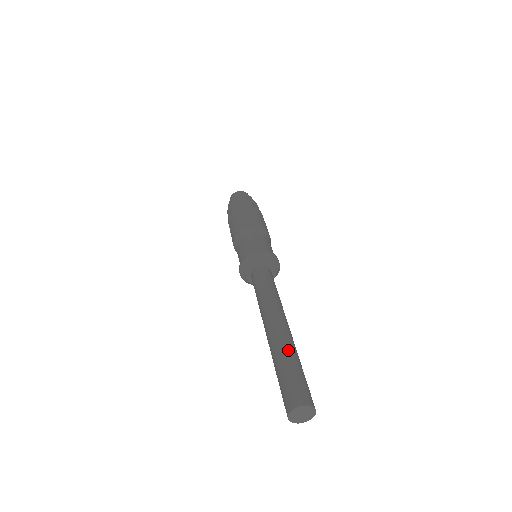
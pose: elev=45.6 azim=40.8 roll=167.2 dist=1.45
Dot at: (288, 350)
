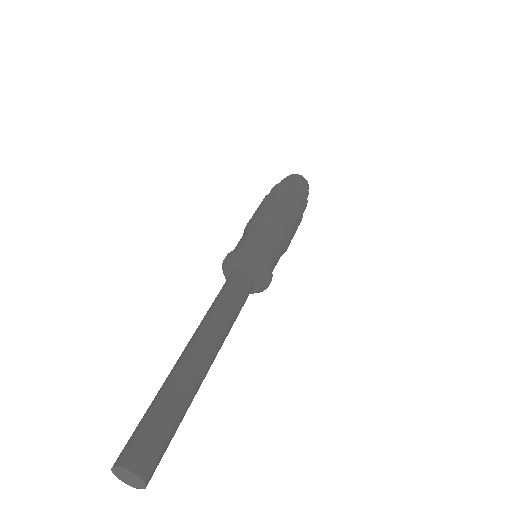
Dot at: (179, 389)
